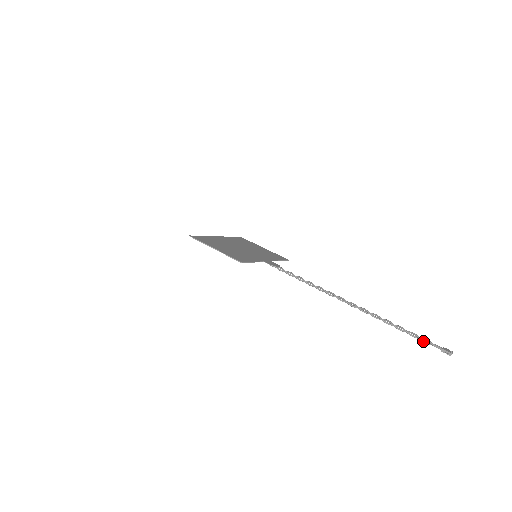
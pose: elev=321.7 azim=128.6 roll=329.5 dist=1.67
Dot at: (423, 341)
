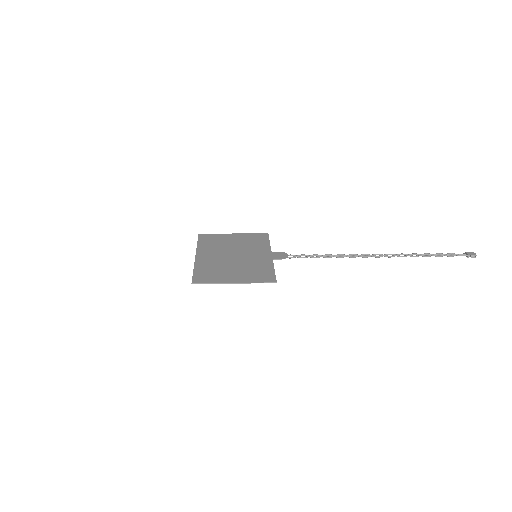
Dot at: (450, 256)
